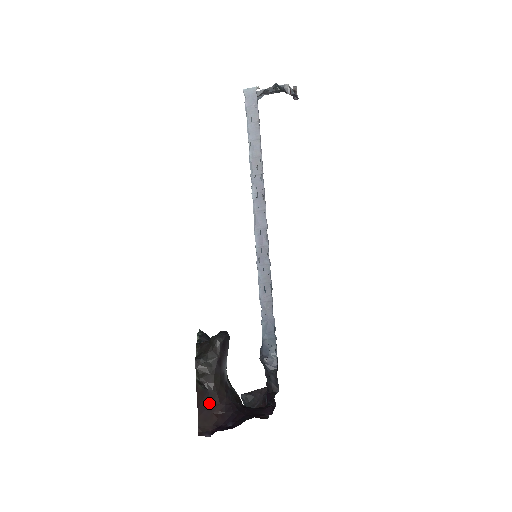
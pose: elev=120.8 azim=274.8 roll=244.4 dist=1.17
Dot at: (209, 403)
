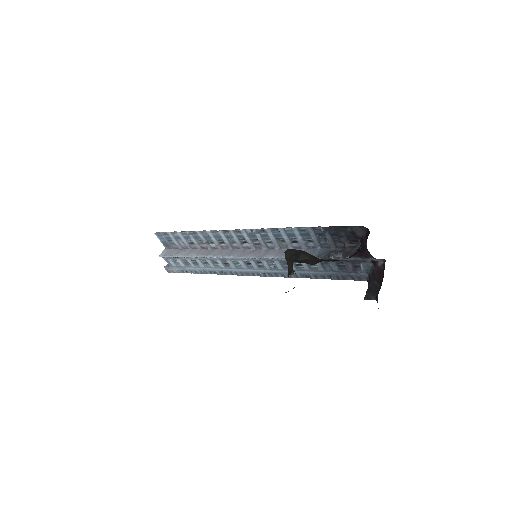
Dot at: occluded
